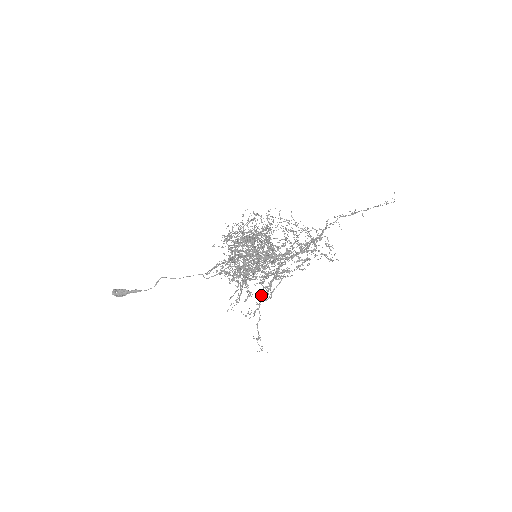
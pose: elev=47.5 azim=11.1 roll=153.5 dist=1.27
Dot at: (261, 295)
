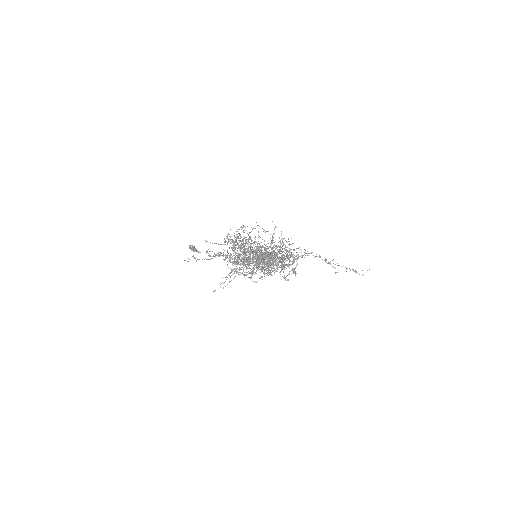
Dot at: occluded
